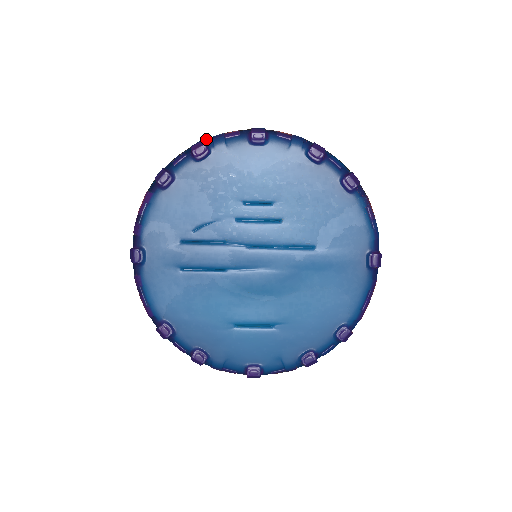
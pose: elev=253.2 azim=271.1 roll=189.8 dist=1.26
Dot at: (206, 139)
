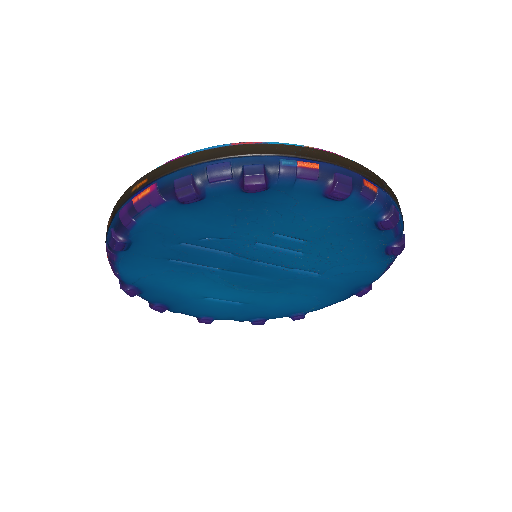
Dot at: (268, 154)
